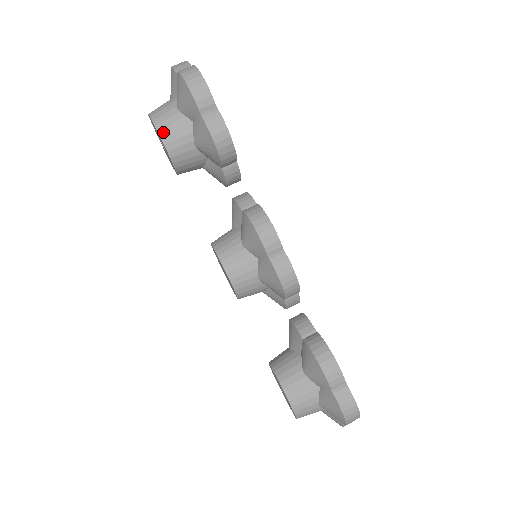
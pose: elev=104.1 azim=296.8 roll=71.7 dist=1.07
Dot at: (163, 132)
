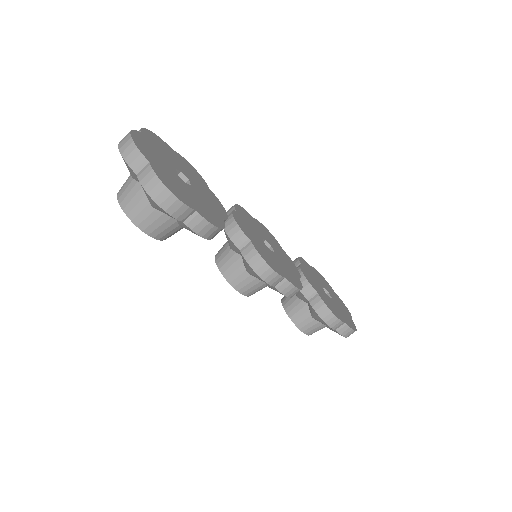
Dot at: (148, 230)
